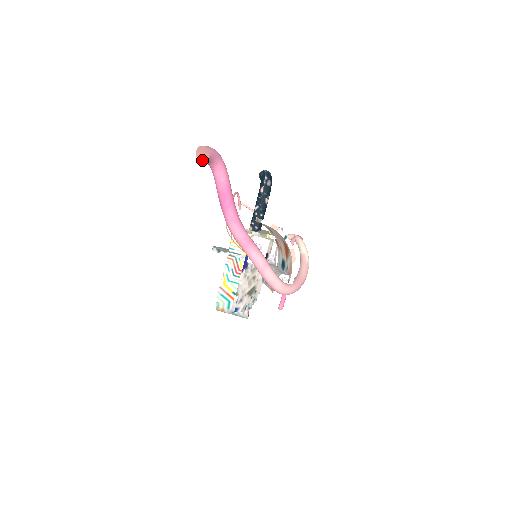
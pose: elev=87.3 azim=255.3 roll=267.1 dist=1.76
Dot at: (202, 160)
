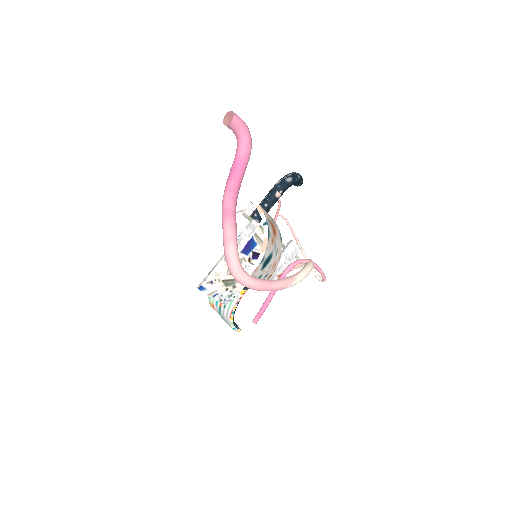
Dot at: (225, 124)
